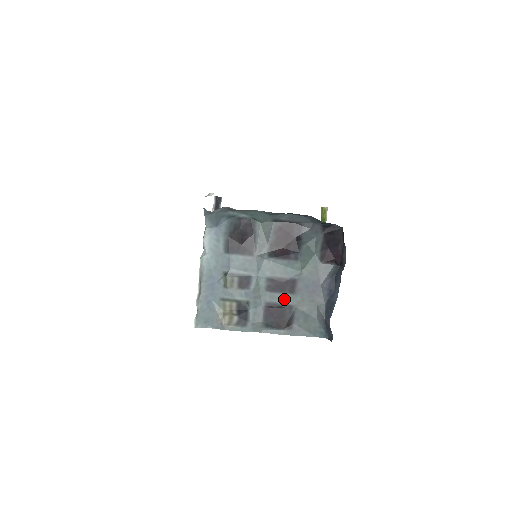
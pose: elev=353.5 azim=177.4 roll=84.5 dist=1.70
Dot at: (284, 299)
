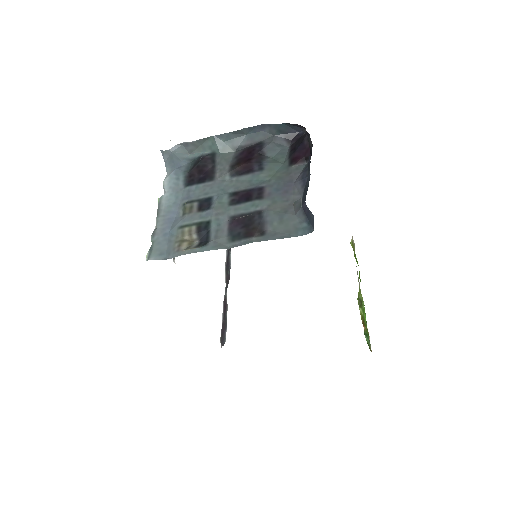
Dot at: (251, 207)
